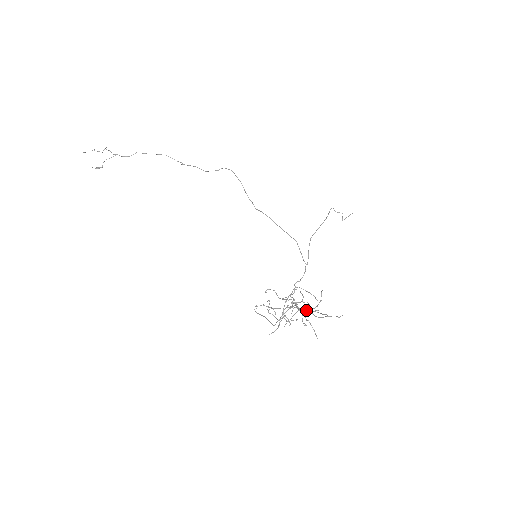
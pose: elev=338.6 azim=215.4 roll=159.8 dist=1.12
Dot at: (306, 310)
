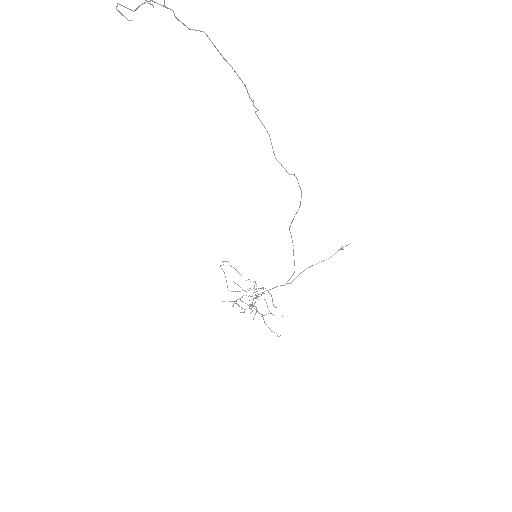
Dot at: occluded
